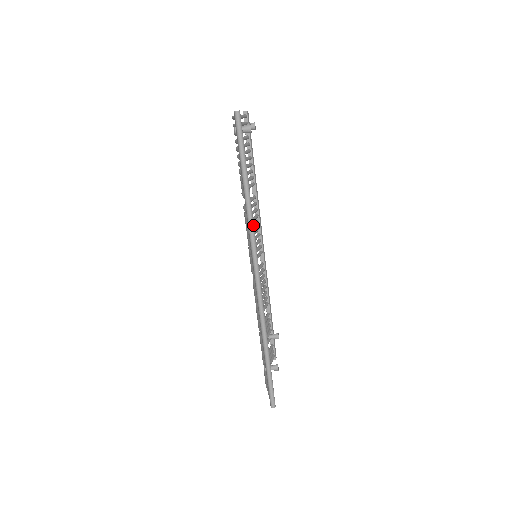
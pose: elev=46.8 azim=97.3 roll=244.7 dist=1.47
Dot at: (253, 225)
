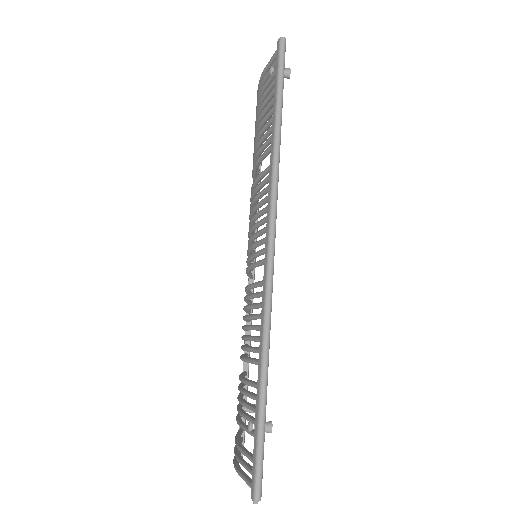
Dot at: (278, 176)
